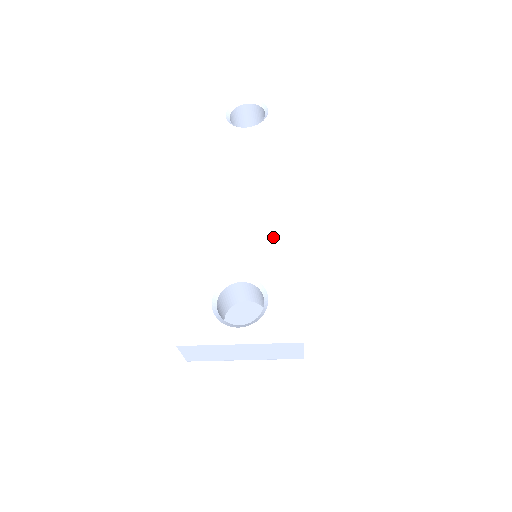
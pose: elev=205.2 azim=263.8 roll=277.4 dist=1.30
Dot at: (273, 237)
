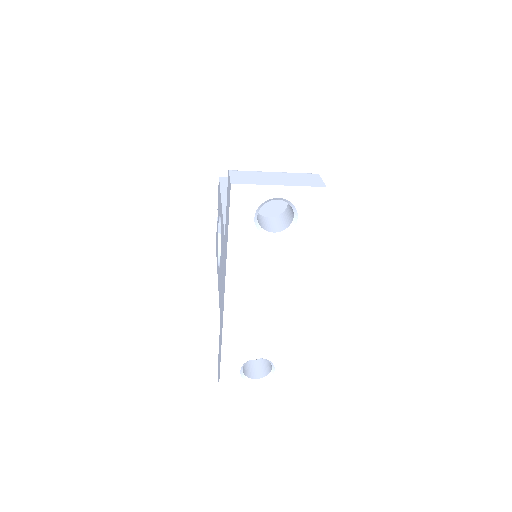
Dot at: (283, 336)
